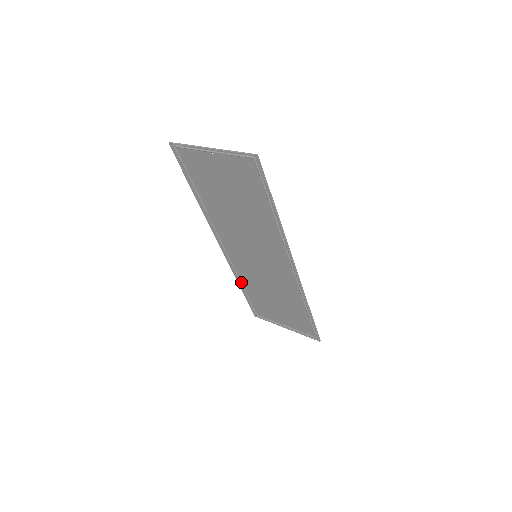
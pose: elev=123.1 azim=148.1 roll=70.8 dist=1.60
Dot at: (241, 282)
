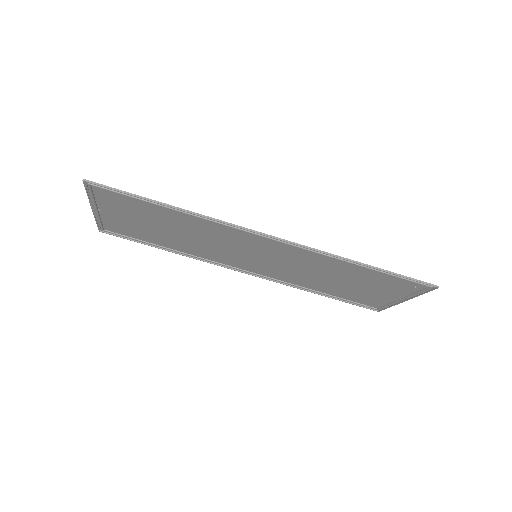
Dot at: (310, 289)
